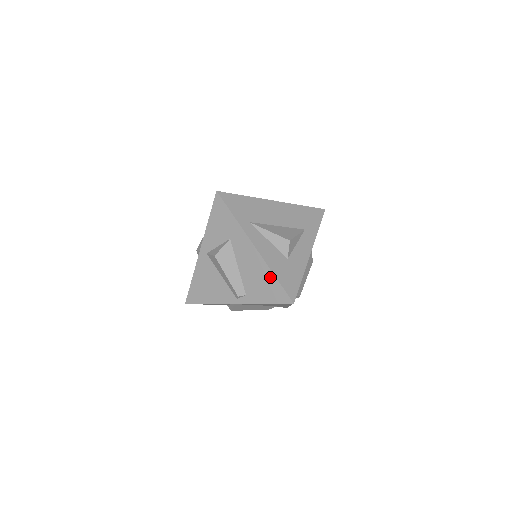
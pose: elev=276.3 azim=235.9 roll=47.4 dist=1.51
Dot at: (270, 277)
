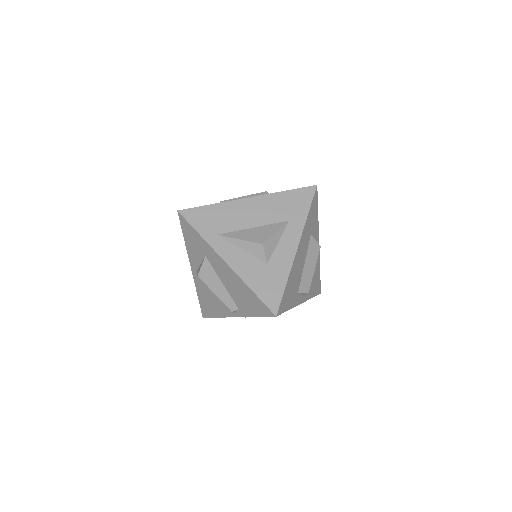
Dot at: (248, 291)
